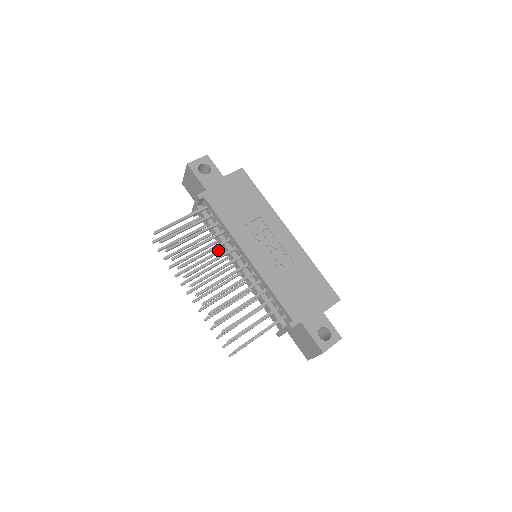
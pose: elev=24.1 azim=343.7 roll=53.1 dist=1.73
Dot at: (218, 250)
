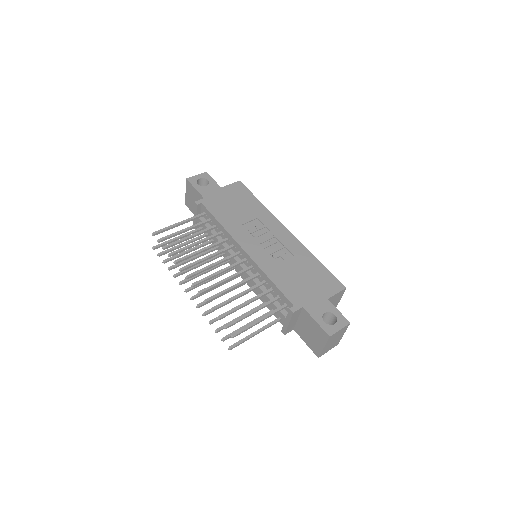
Dot at: occluded
